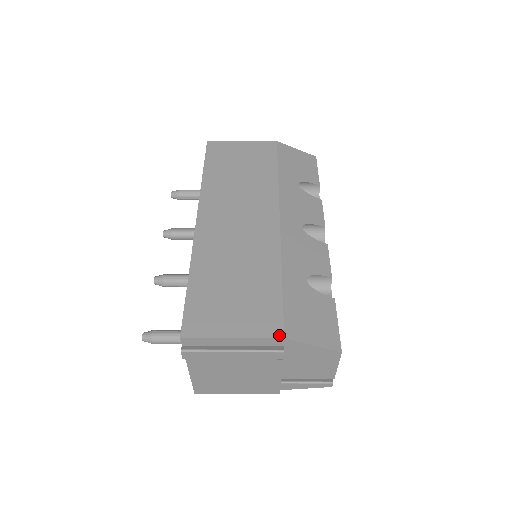
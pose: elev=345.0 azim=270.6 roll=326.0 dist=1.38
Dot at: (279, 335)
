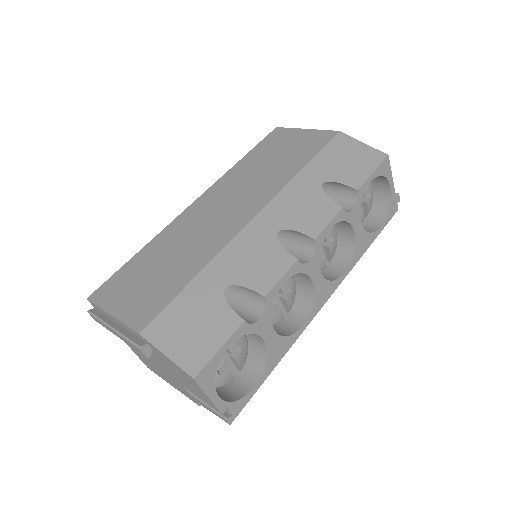
Dot at: (138, 328)
